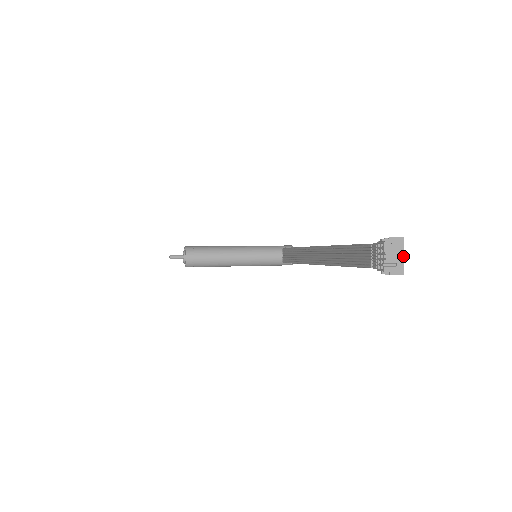
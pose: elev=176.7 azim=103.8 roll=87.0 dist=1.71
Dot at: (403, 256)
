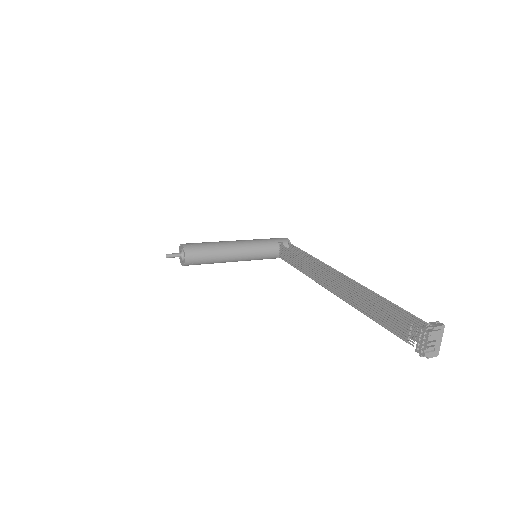
Dot at: (441, 341)
